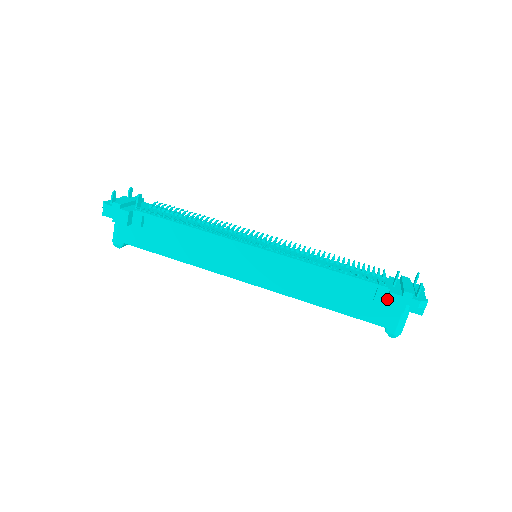
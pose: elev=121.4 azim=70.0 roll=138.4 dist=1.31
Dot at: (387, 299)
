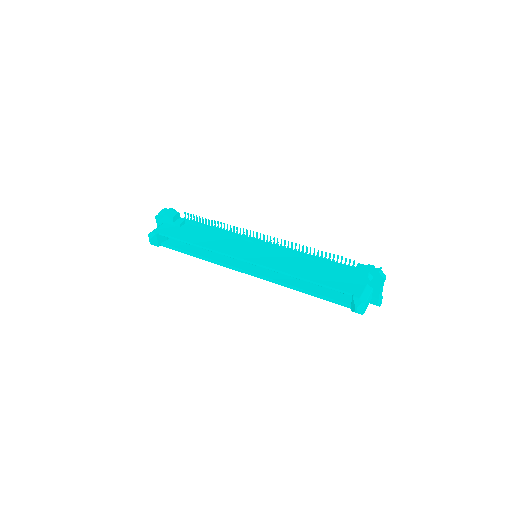
Dot at: (355, 268)
